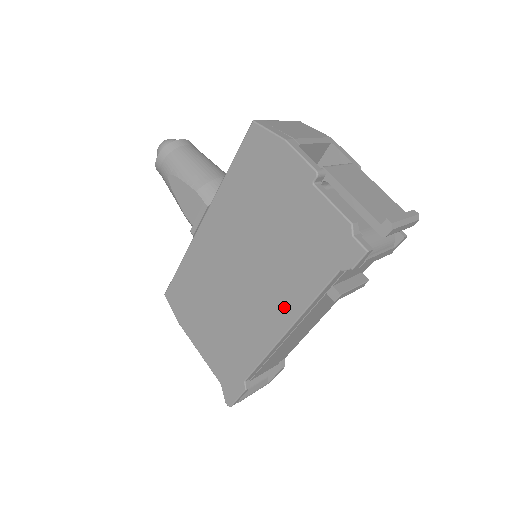
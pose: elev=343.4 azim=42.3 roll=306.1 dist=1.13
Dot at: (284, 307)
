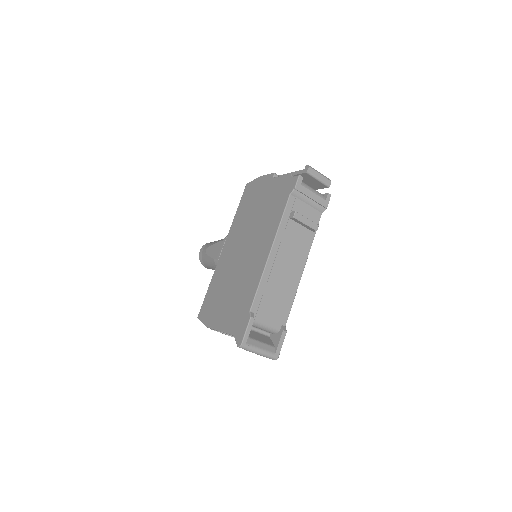
Dot at: (268, 239)
